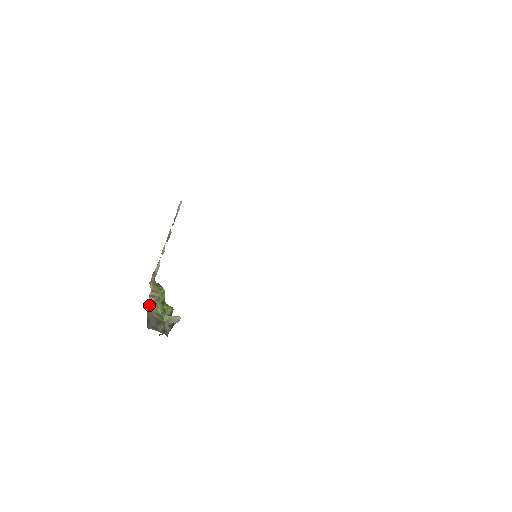
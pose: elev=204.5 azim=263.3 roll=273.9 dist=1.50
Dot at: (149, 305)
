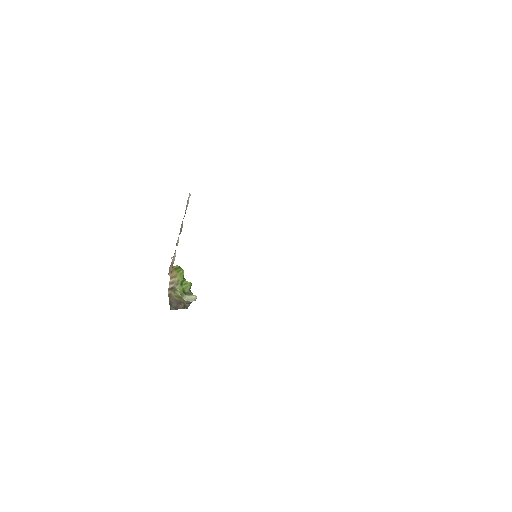
Dot at: (169, 292)
